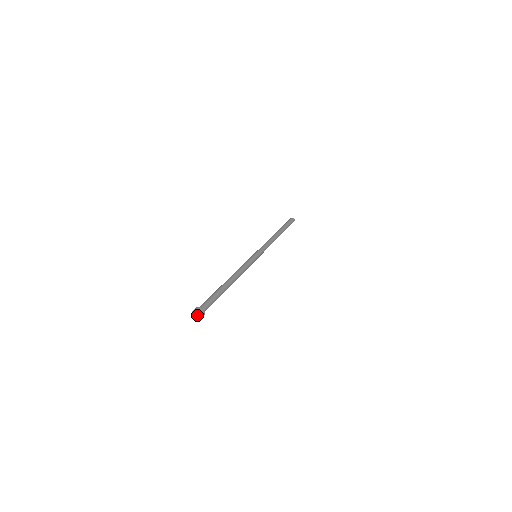
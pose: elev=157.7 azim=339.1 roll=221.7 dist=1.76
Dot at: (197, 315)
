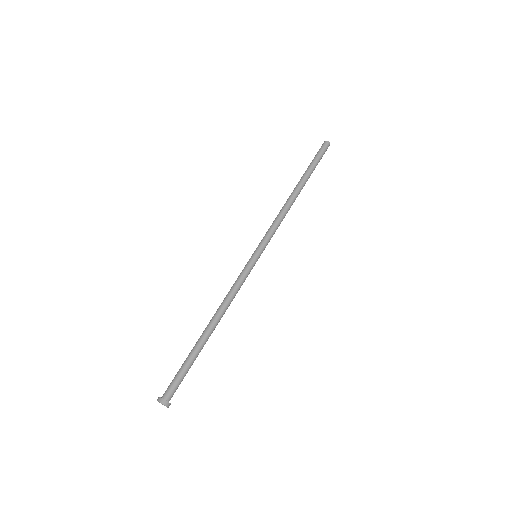
Dot at: occluded
